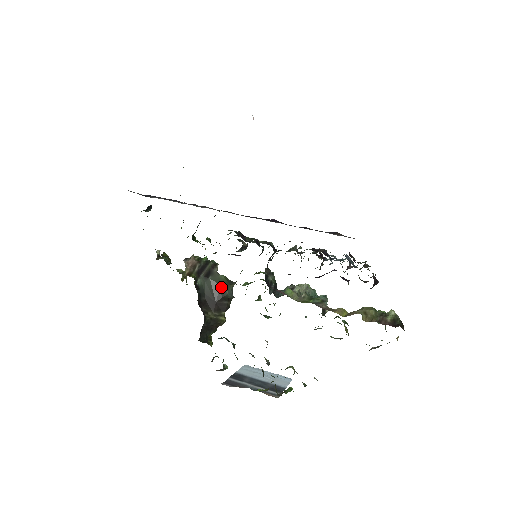
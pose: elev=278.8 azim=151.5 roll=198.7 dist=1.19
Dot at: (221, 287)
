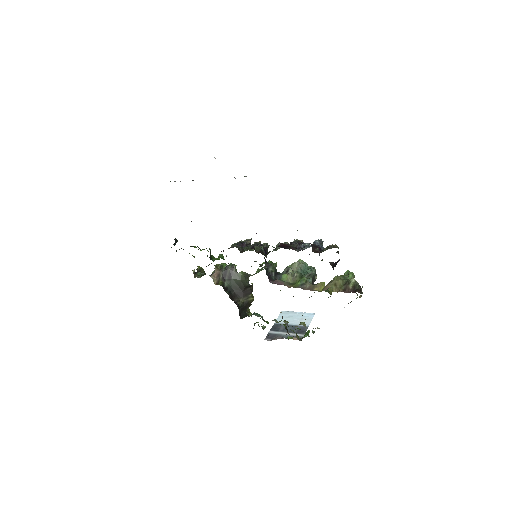
Dot at: (242, 281)
